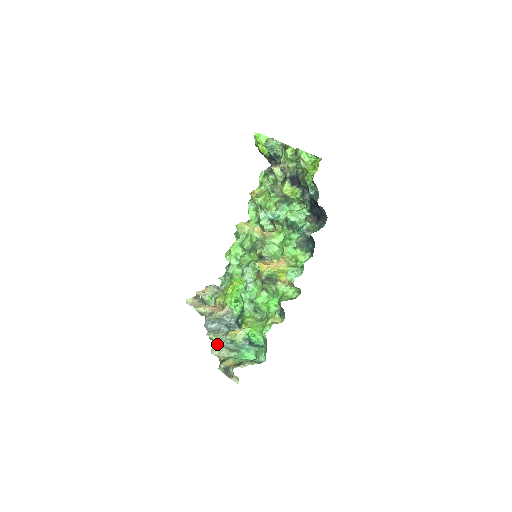
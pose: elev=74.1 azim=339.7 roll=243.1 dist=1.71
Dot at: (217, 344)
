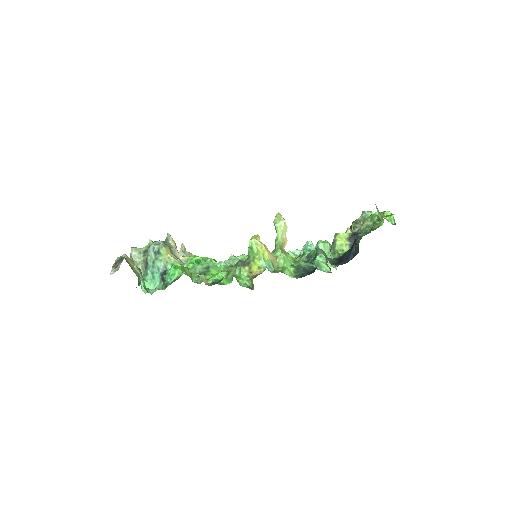
Dot at: (145, 249)
